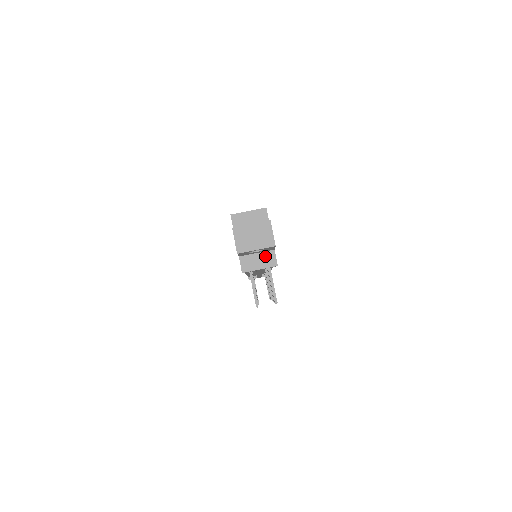
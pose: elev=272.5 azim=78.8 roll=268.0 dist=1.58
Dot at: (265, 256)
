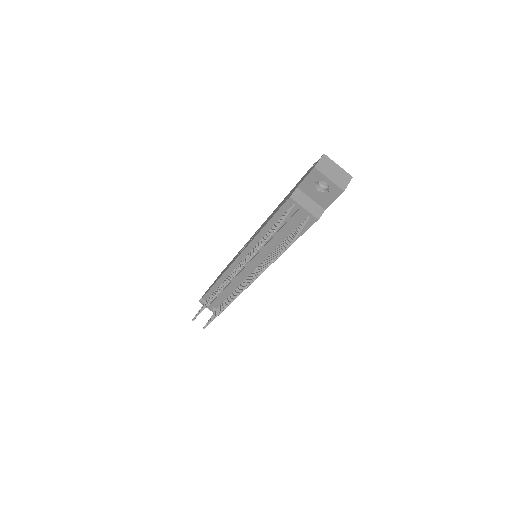
Dot at: (315, 206)
